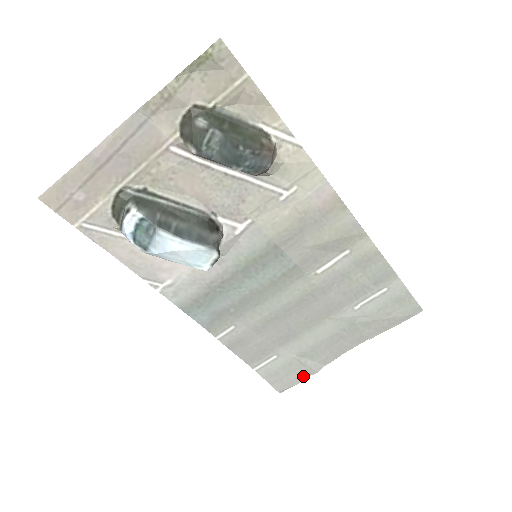
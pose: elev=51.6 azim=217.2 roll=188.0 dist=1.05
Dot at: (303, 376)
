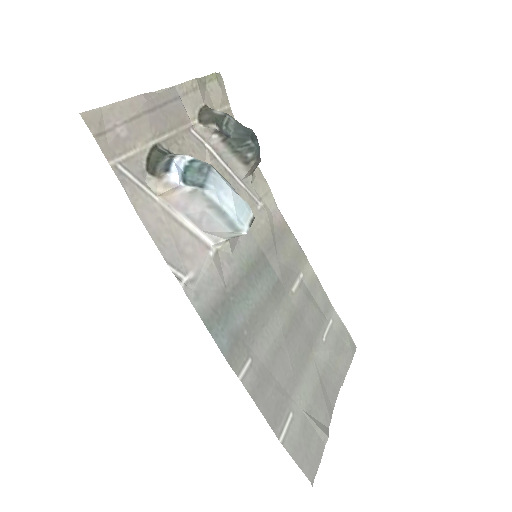
Dot at: (320, 447)
